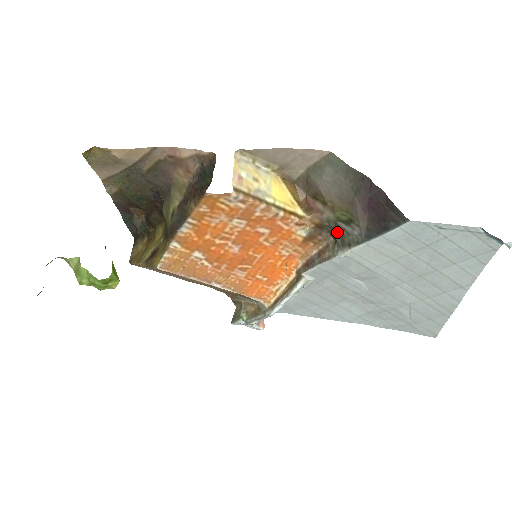
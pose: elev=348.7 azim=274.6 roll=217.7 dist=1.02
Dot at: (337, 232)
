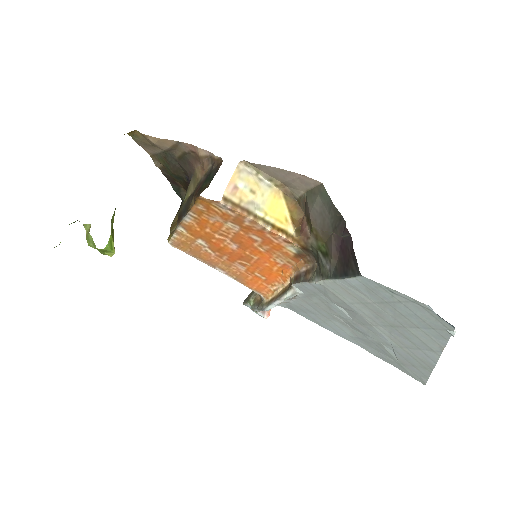
Dot at: (317, 260)
